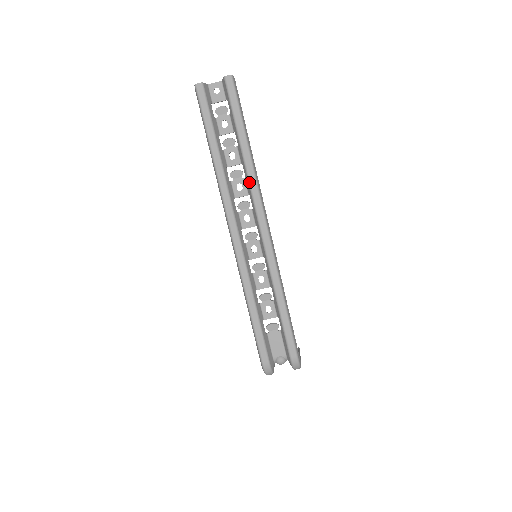
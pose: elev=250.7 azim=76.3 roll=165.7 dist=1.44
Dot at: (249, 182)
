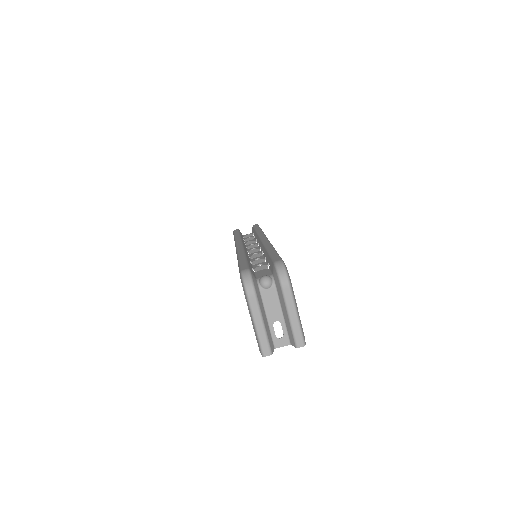
Dot at: (258, 234)
